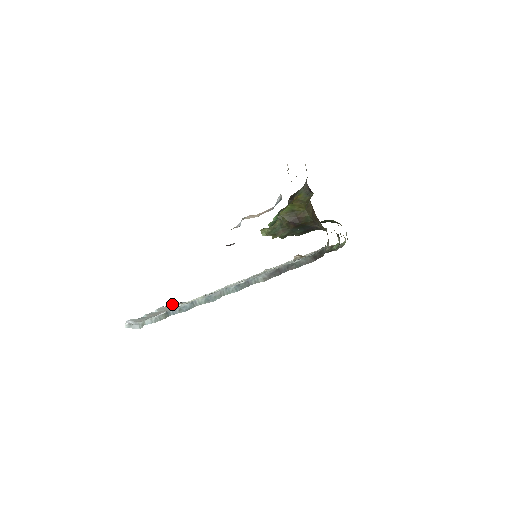
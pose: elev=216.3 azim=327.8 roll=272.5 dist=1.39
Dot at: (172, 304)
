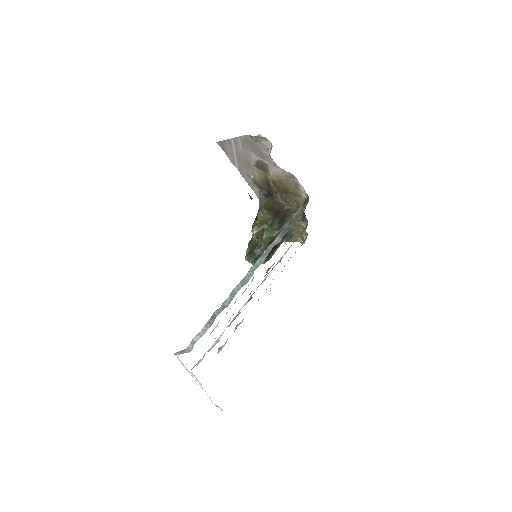
Dot at: occluded
